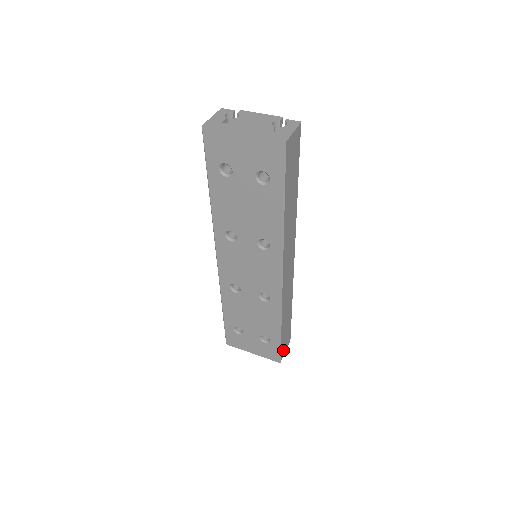
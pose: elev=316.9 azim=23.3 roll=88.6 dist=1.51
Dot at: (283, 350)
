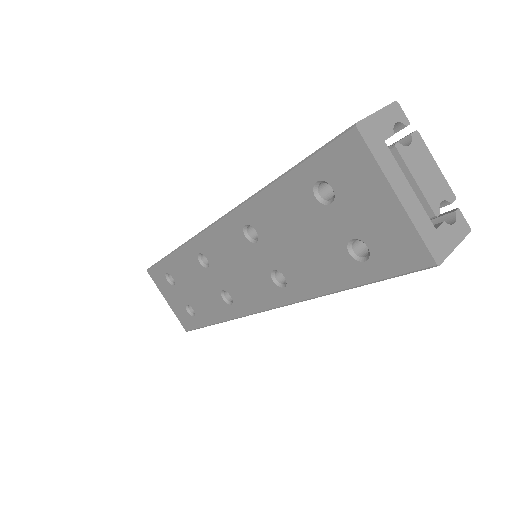
Dot at: occluded
